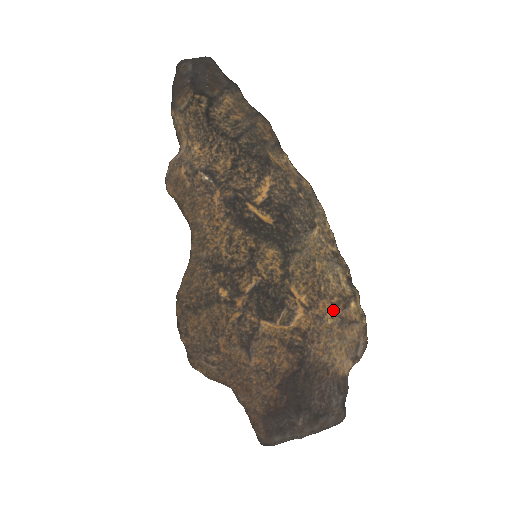
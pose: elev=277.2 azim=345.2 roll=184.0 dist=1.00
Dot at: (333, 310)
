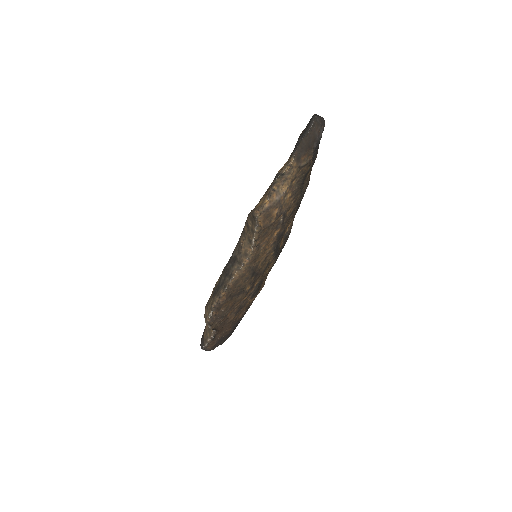
Dot at: (263, 285)
